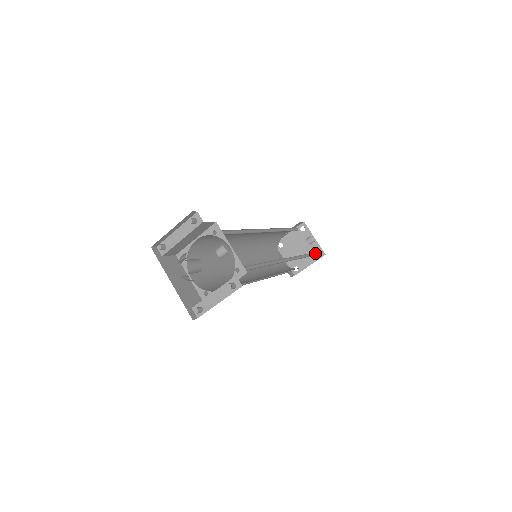
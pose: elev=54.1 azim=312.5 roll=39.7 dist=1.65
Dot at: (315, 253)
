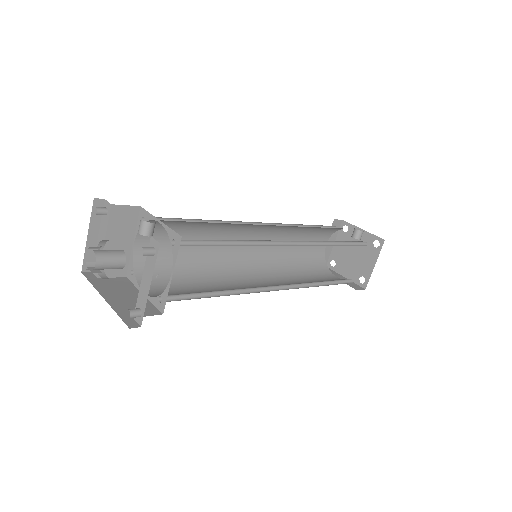
Dot at: (372, 246)
